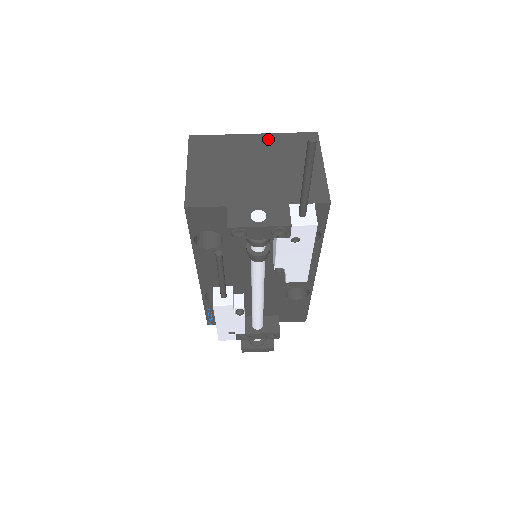
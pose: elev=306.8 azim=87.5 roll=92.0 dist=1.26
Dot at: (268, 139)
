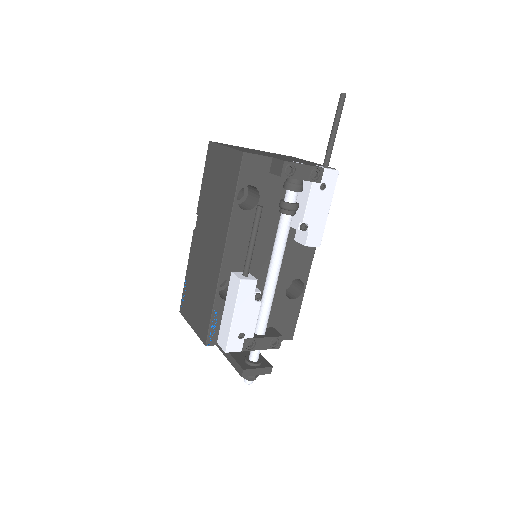
Dot at: occluded
